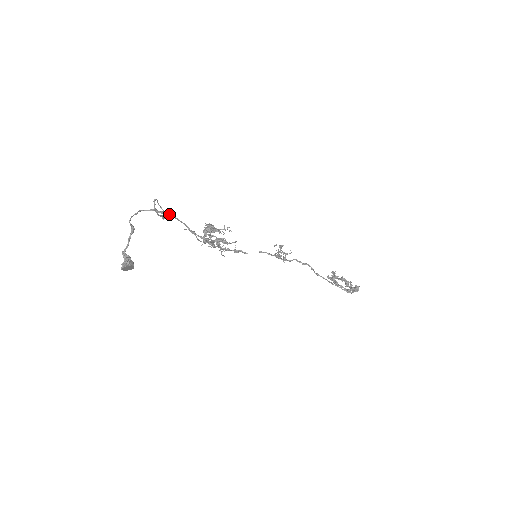
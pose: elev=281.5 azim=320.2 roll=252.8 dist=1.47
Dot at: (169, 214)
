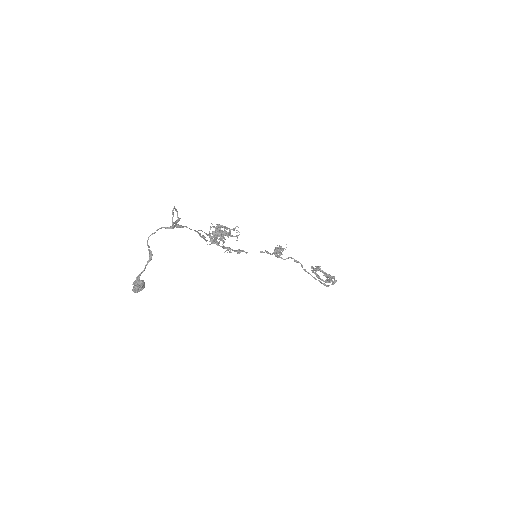
Dot at: (186, 226)
